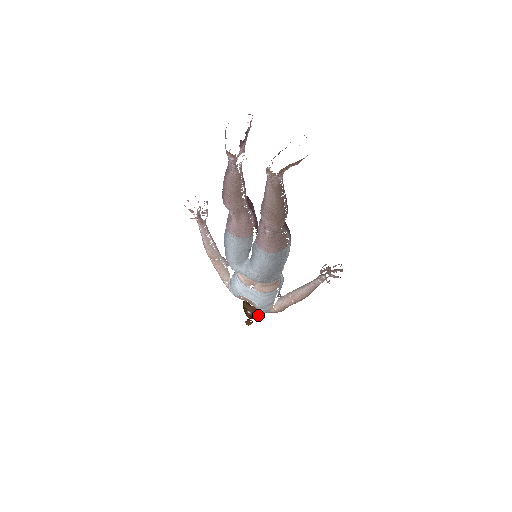
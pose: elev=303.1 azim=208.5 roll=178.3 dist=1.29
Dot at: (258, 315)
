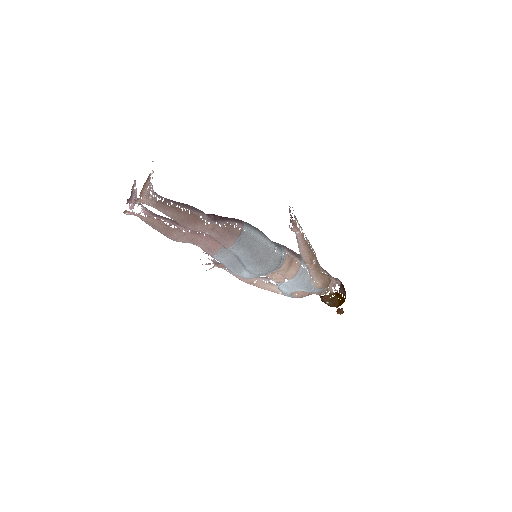
Dot at: (337, 299)
